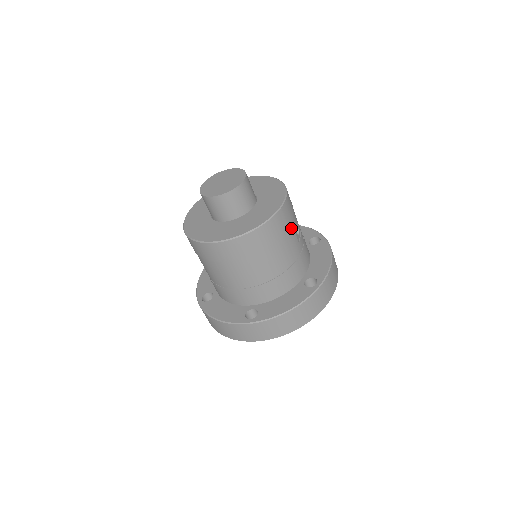
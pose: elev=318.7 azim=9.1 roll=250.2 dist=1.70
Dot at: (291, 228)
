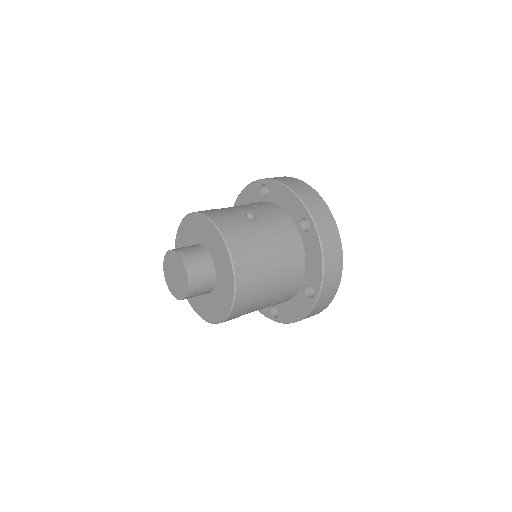
Dot at: (245, 227)
